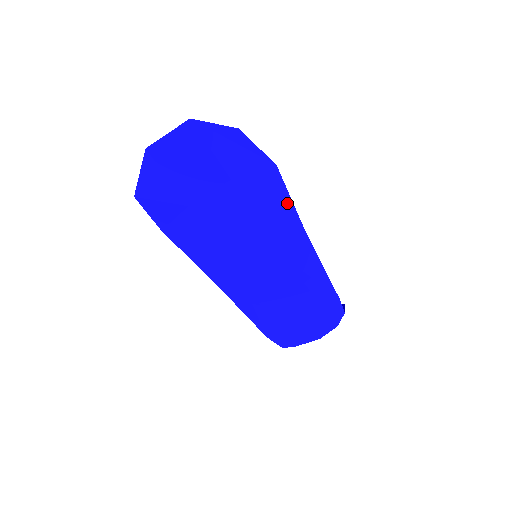
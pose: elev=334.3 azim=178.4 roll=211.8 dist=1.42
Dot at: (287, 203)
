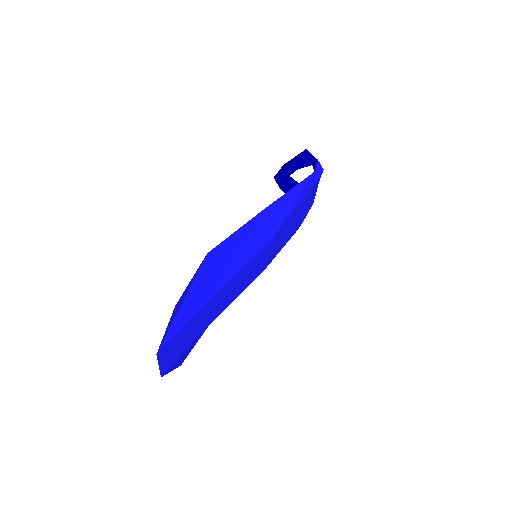
Dot at: (236, 236)
